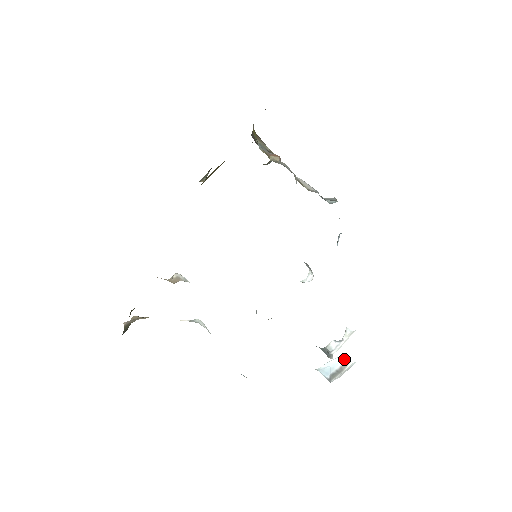
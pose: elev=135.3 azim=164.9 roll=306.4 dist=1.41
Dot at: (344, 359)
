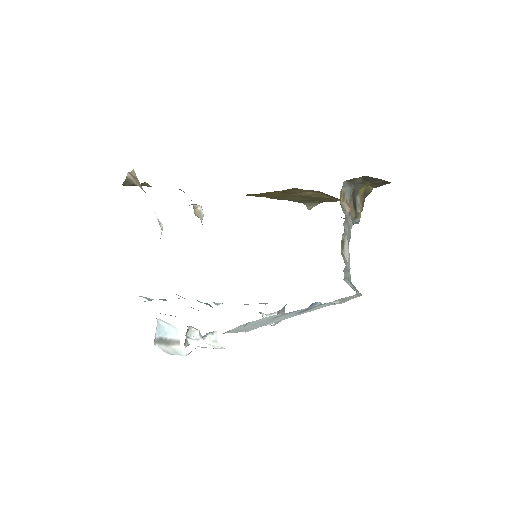
Dot at: (179, 336)
